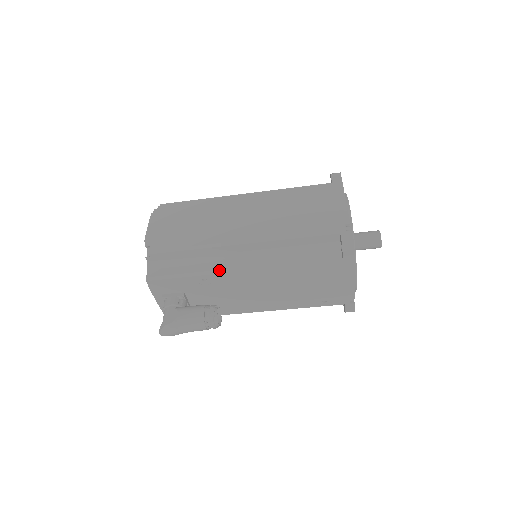
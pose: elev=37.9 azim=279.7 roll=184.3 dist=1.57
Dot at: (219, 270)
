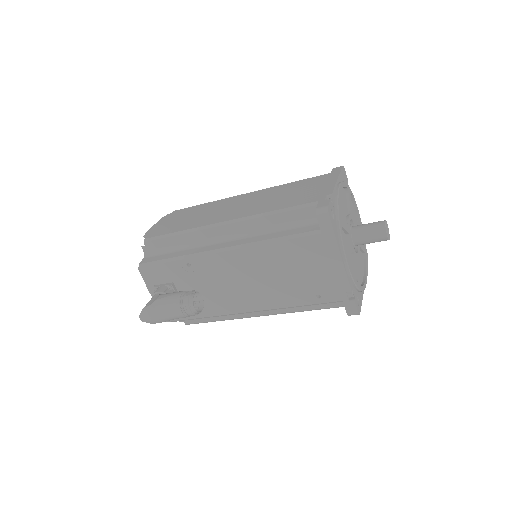
Dot at: (201, 252)
